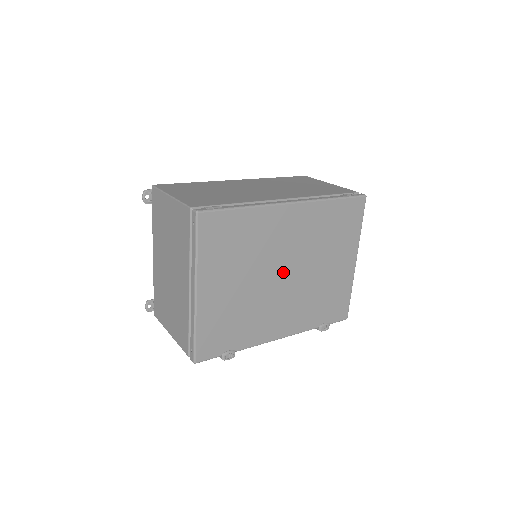
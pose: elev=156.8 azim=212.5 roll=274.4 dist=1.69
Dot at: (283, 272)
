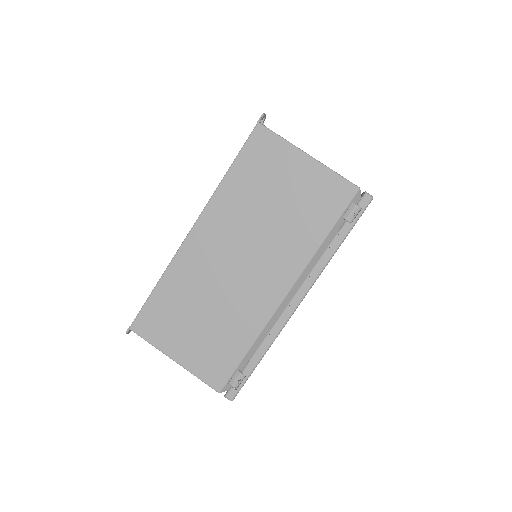
Dot at: occluded
